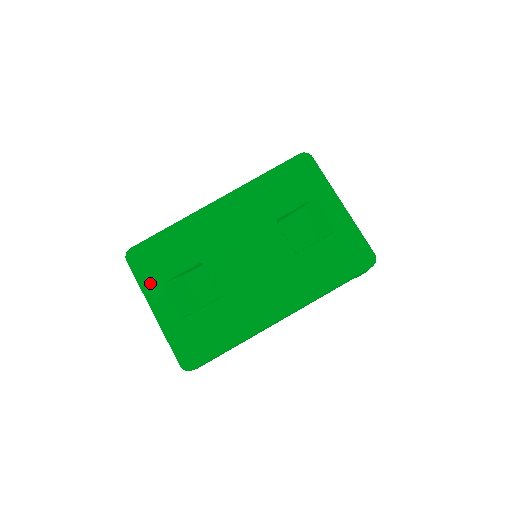
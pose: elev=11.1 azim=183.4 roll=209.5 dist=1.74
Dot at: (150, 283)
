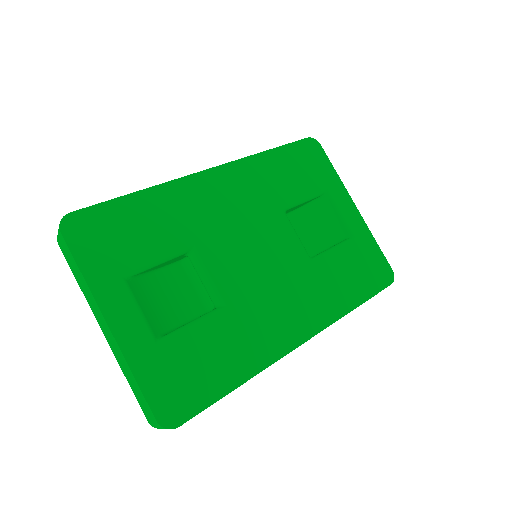
Dot at: (104, 275)
